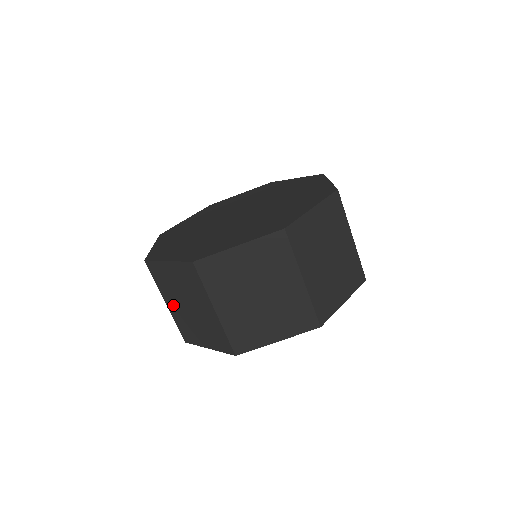
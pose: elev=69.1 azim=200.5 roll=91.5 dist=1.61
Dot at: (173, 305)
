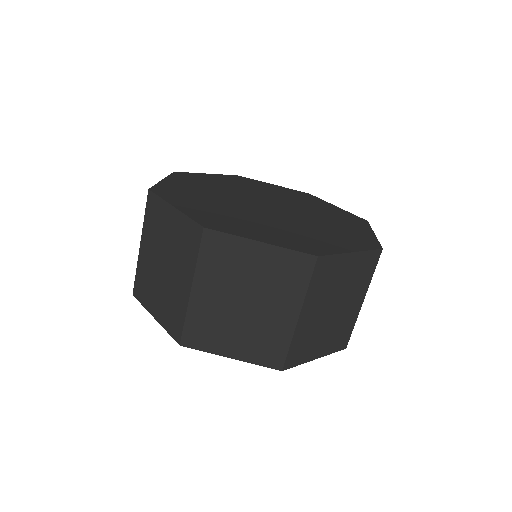
Dot at: (147, 252)
